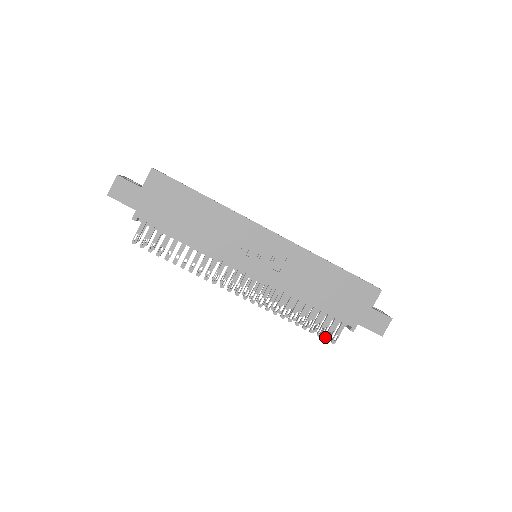
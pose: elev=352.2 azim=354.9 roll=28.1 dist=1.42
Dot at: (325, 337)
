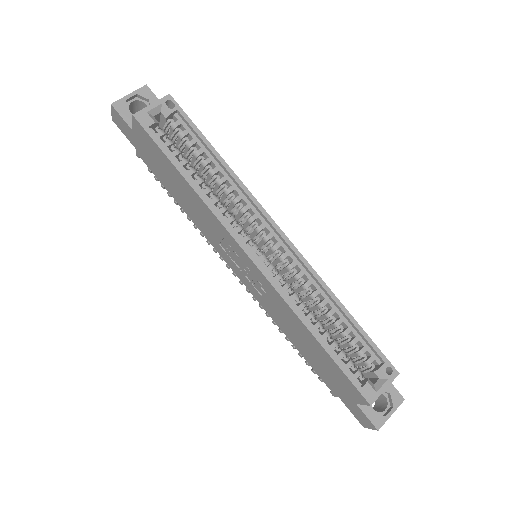
Dot at: (312, 370)
